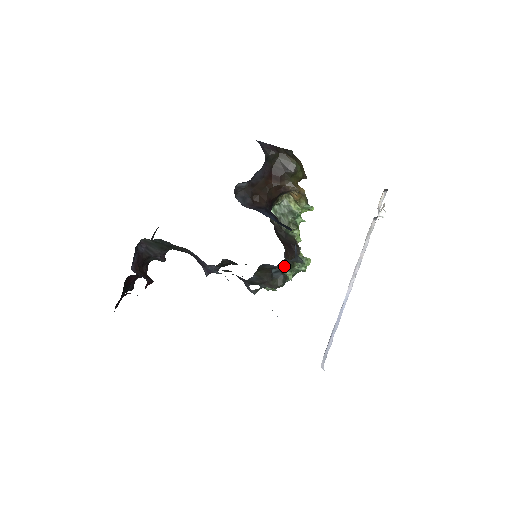
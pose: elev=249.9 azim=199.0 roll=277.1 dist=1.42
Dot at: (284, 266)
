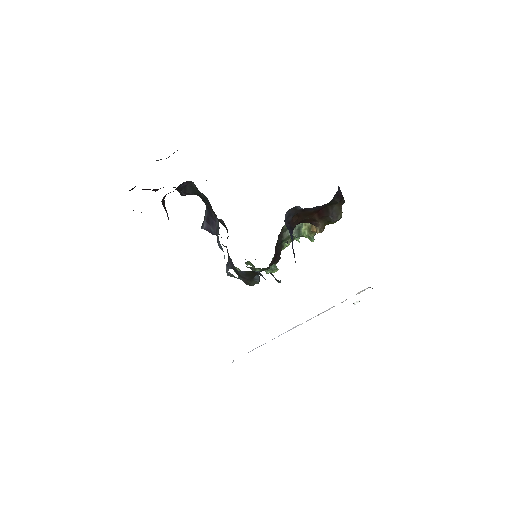
Dot at: (263, 270)
